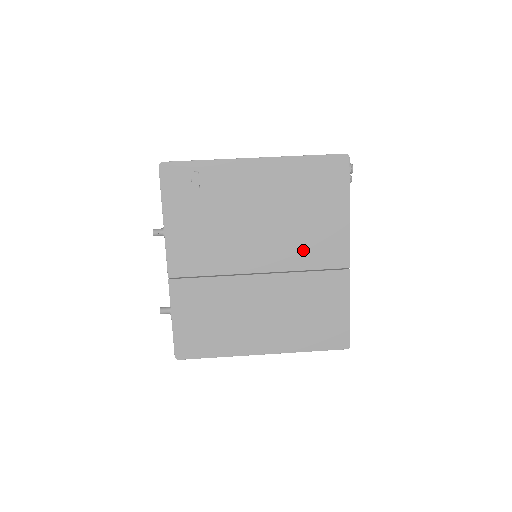
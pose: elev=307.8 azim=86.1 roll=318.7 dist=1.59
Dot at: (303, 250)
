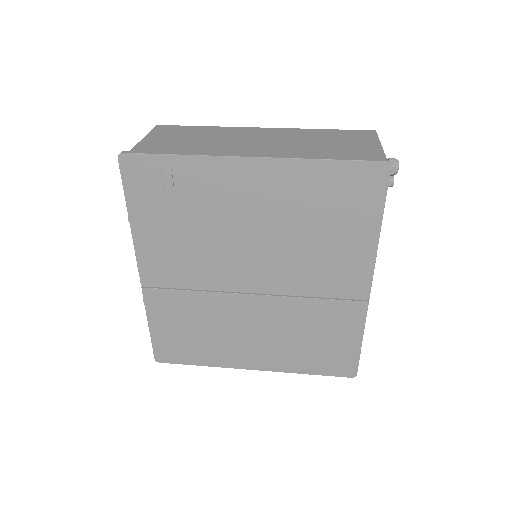
Dot at: (309, 275)
